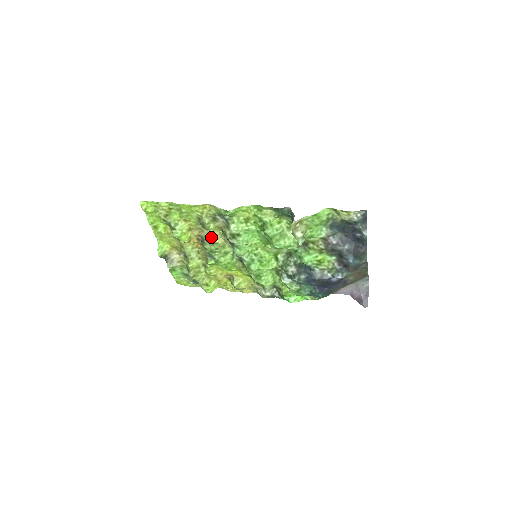
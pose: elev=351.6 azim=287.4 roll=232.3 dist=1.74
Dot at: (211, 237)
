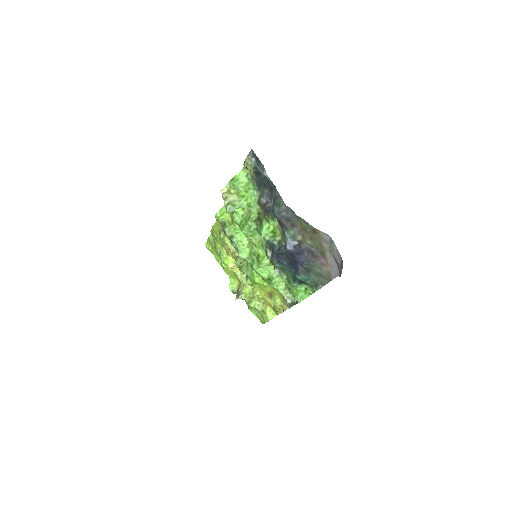
Dot at: (233, 252)
